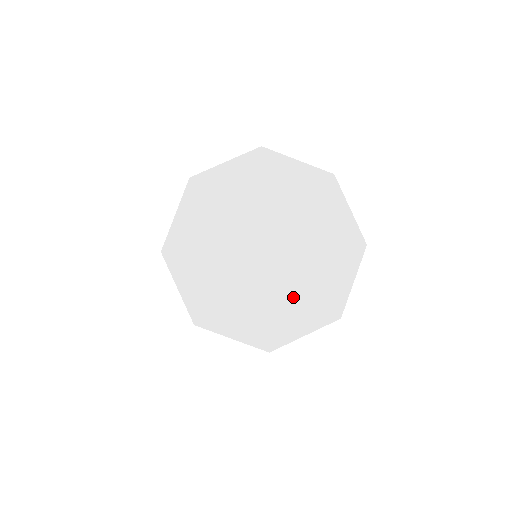
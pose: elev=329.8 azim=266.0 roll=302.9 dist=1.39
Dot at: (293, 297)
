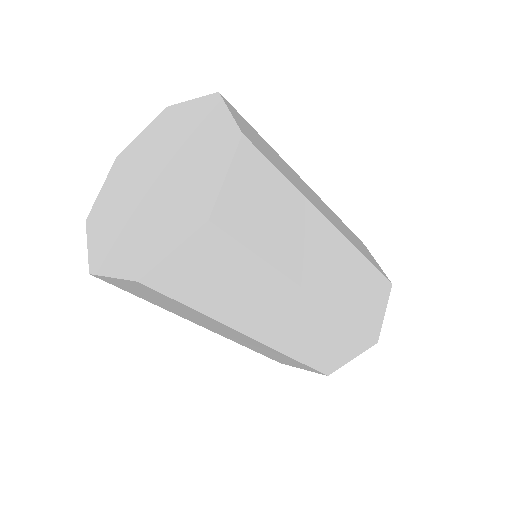
Dot at: (133, 237)
